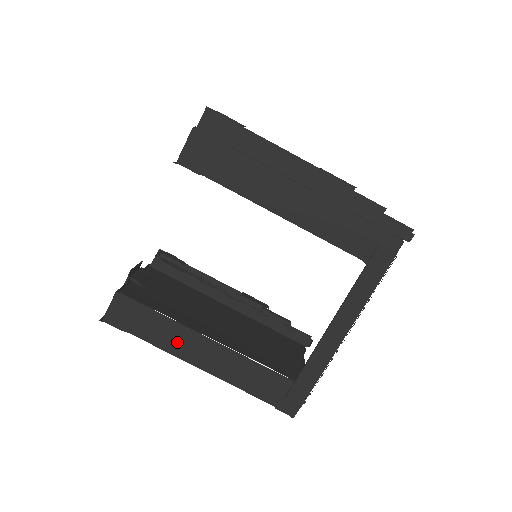
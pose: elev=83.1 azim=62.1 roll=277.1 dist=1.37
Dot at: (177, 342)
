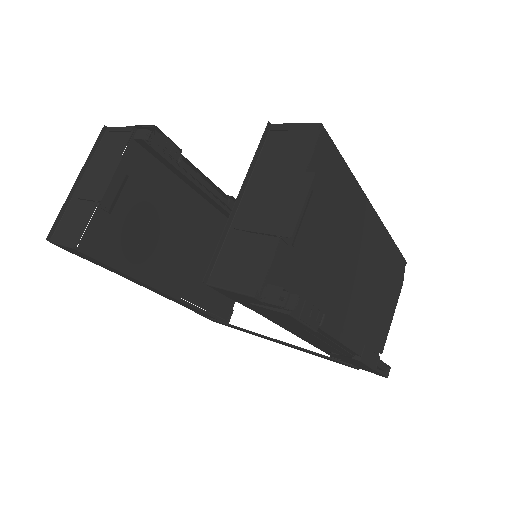
Dot at: (129, 279)
